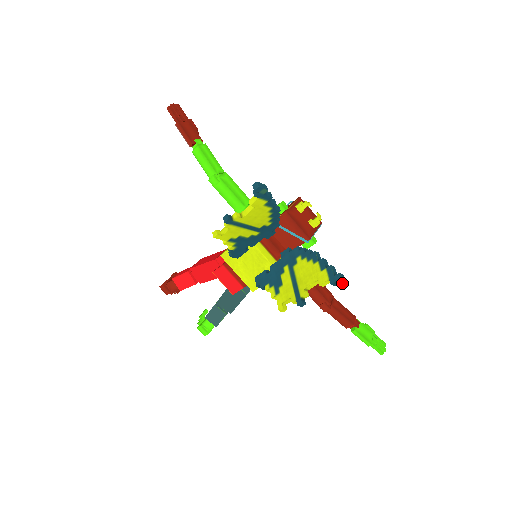
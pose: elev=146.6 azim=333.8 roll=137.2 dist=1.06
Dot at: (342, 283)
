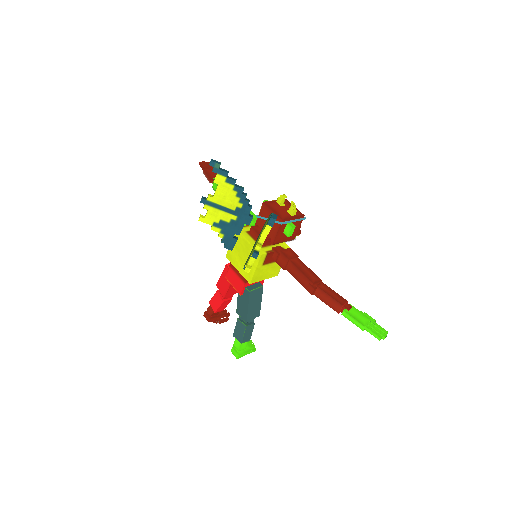
Dot at: (271, 217)
